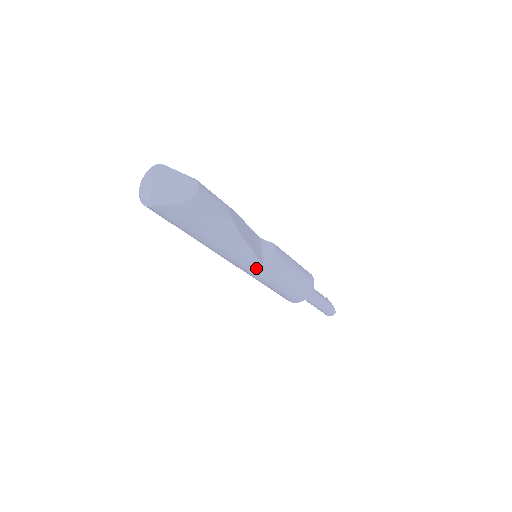
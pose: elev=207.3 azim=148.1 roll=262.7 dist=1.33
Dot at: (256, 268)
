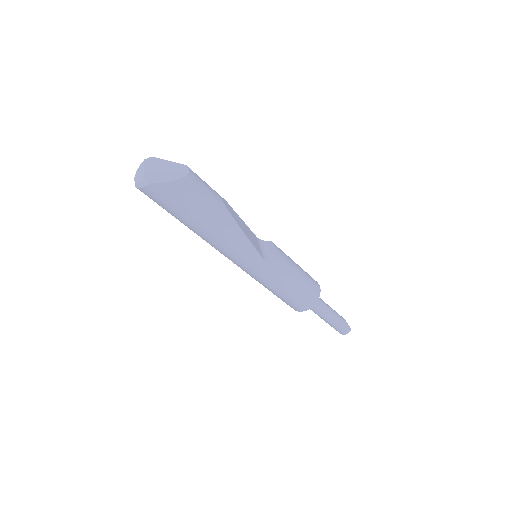
Dot at: (256, 262)
